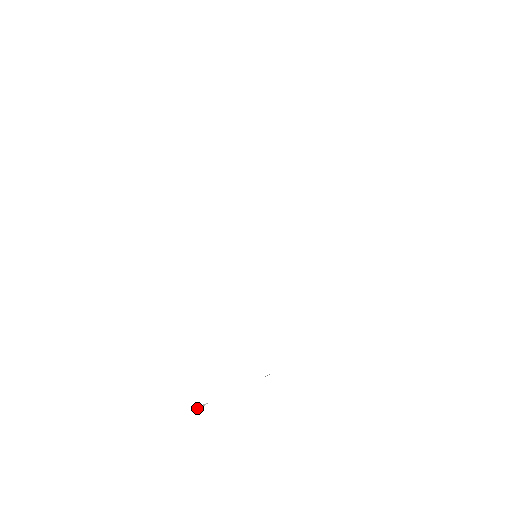
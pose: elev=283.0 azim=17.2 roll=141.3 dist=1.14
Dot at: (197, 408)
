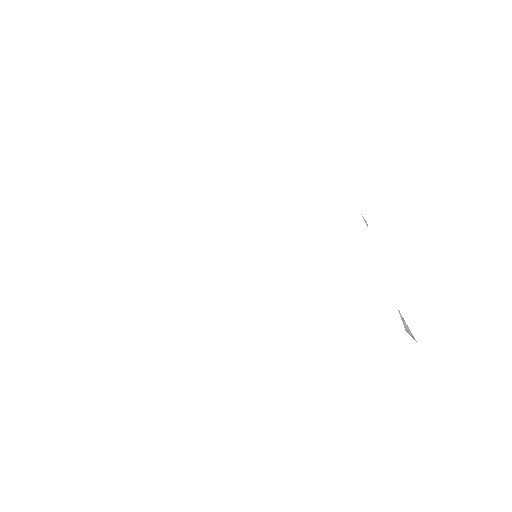
Dot at: (407, 332)
